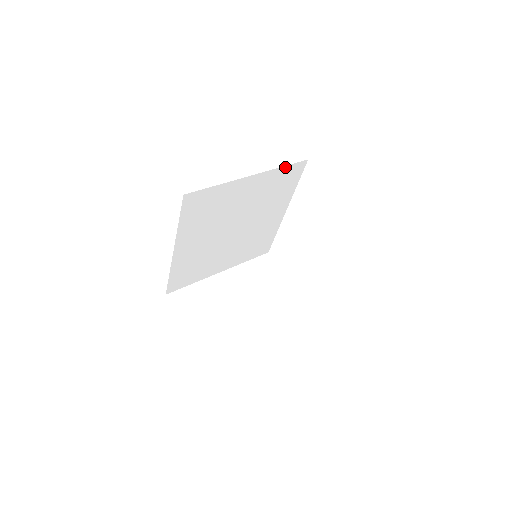
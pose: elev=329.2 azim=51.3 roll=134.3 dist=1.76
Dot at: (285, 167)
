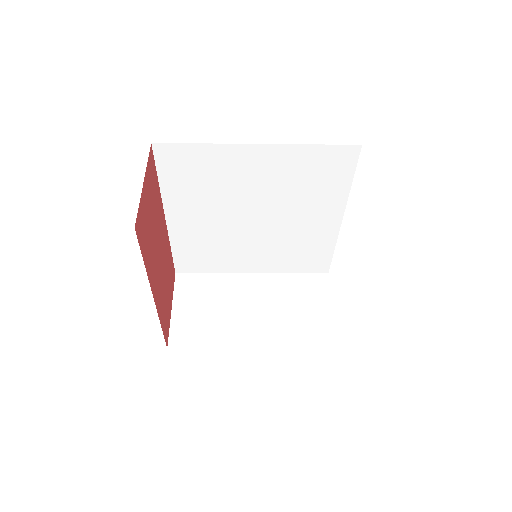
Dot at: (318, 146)
